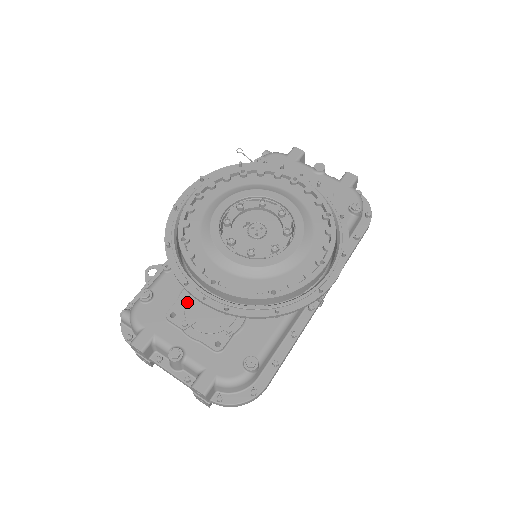
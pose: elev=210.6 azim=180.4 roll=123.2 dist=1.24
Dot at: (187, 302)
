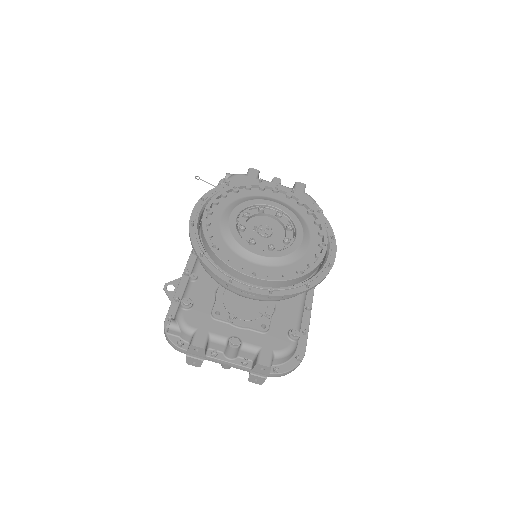
Dot at: (224, 300)
